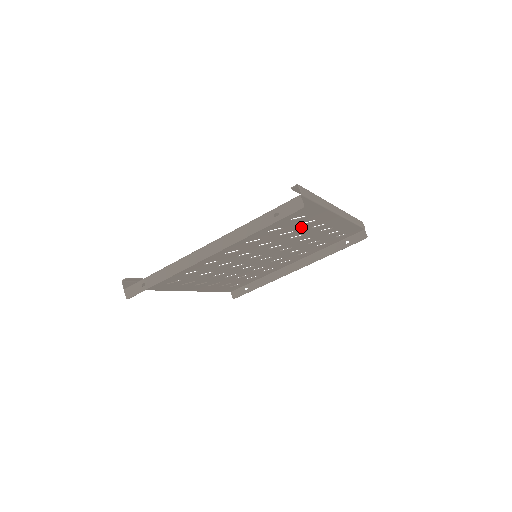
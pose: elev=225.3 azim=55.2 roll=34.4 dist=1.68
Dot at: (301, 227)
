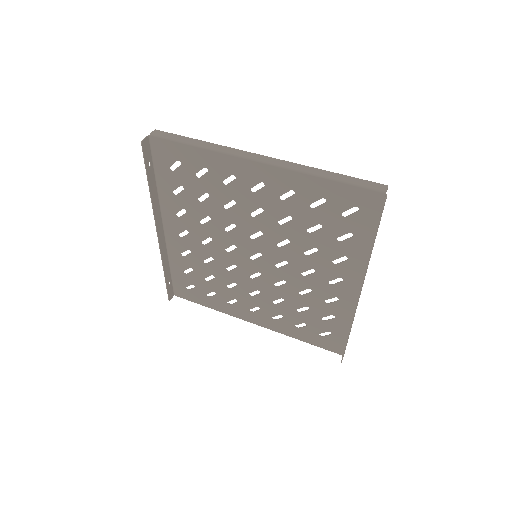
Dot at: (234, 192)
